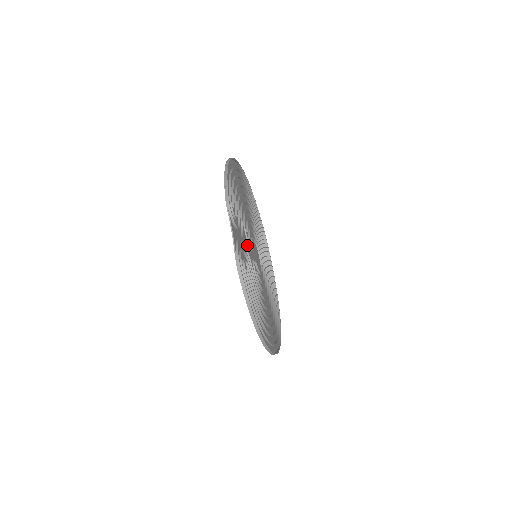
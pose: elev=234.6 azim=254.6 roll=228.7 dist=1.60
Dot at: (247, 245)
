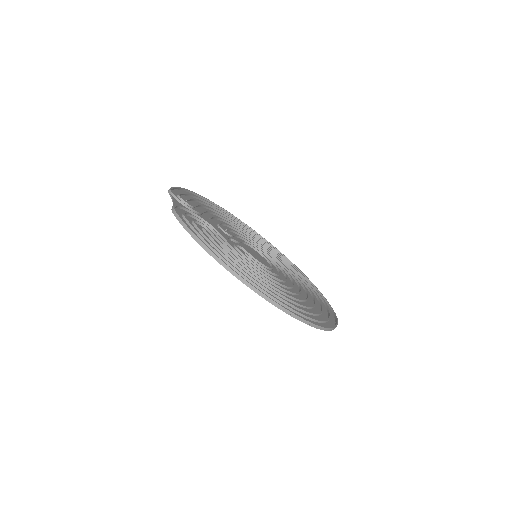
Dot at: (216, 228)
